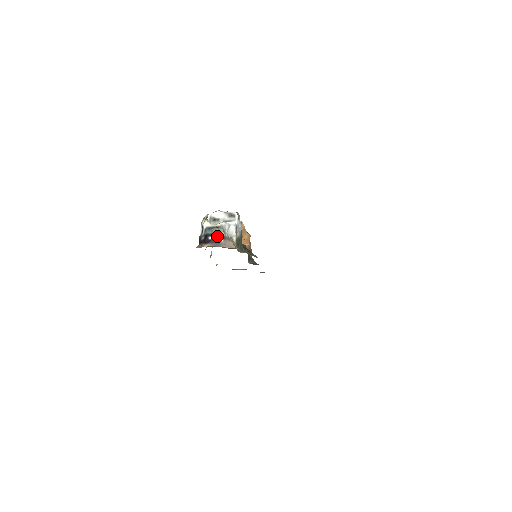
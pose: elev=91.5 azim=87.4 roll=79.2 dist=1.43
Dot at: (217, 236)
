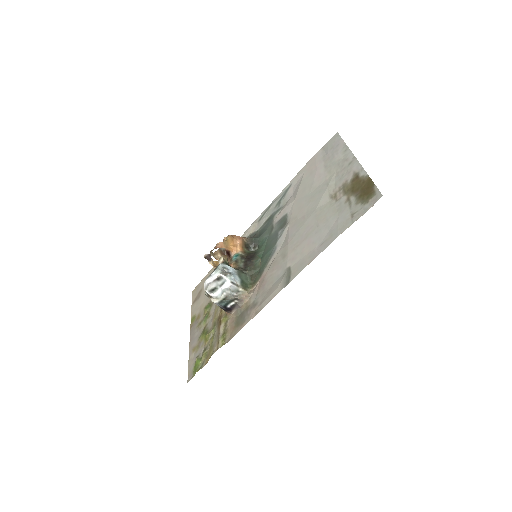
Dot at: (231, 302)
